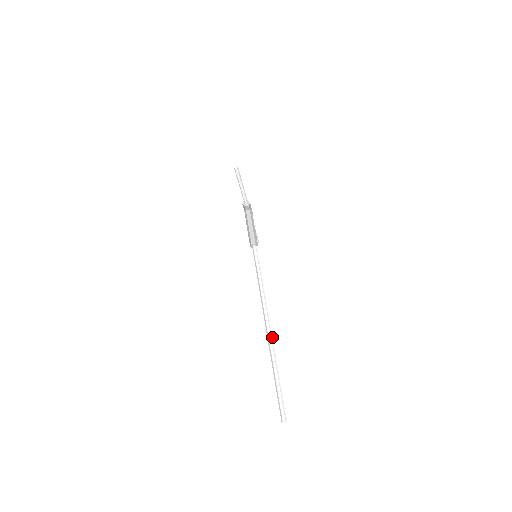
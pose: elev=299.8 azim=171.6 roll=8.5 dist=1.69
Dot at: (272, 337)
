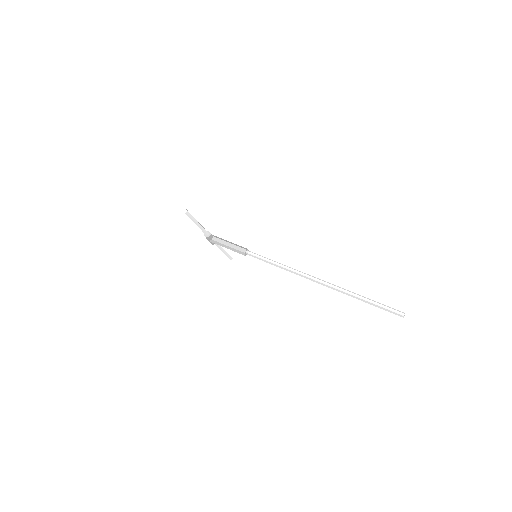
Dot at: (332, 284)
